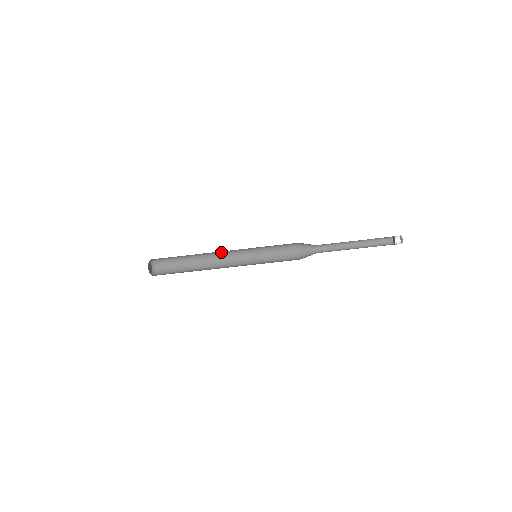
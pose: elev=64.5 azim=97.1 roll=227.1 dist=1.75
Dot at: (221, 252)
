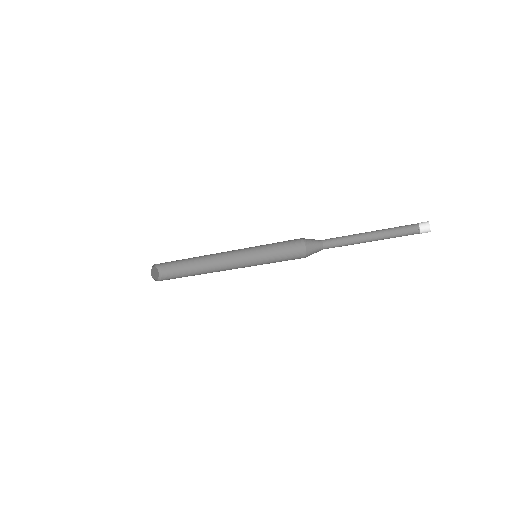
Dot at: occluded
